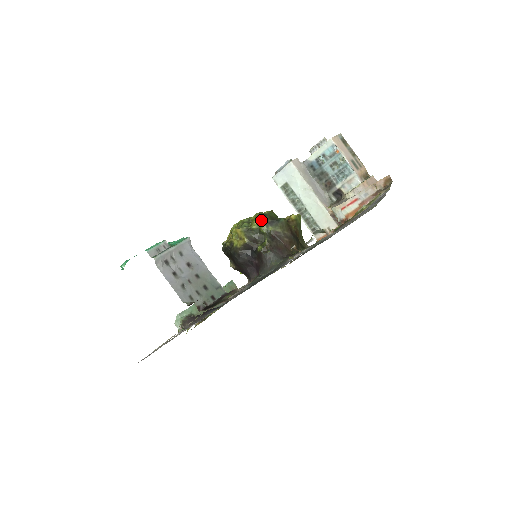
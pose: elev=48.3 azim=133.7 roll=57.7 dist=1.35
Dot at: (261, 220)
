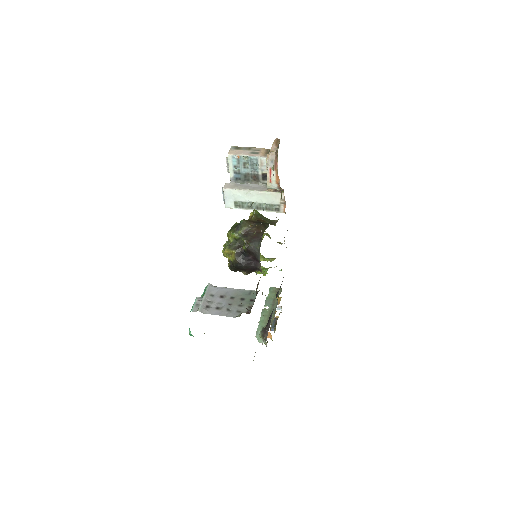
Dot at: (231, 233)
